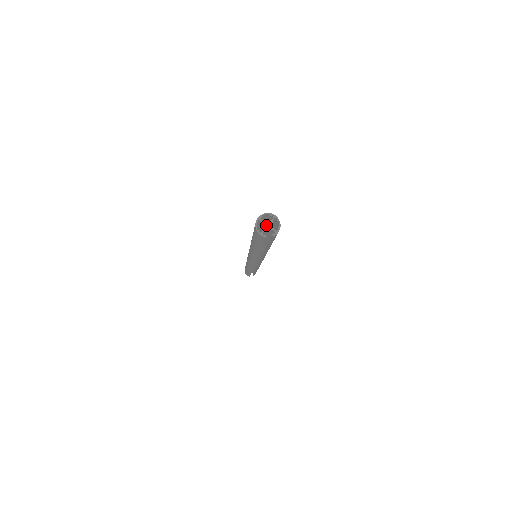
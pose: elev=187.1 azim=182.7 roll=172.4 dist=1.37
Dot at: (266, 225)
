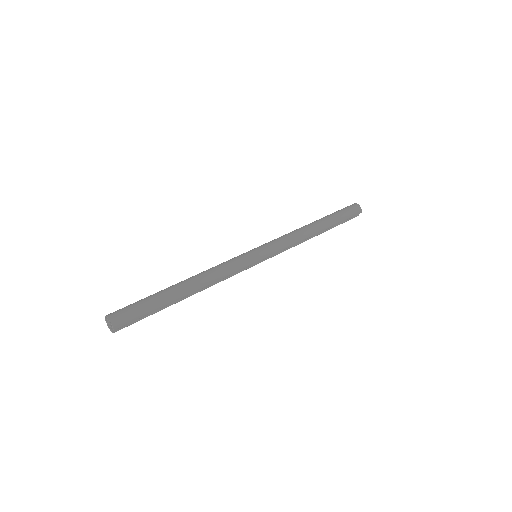
Dot at: occluded
